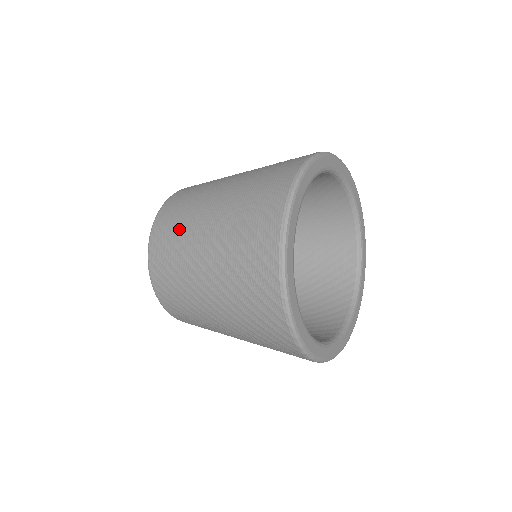
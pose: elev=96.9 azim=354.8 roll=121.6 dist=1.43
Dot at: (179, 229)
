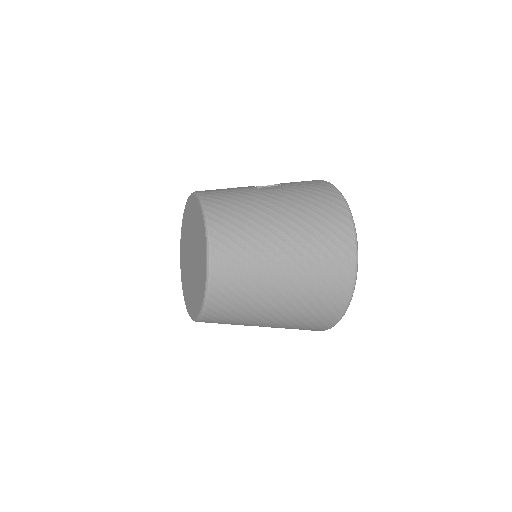
Dot at: (251, 258)
